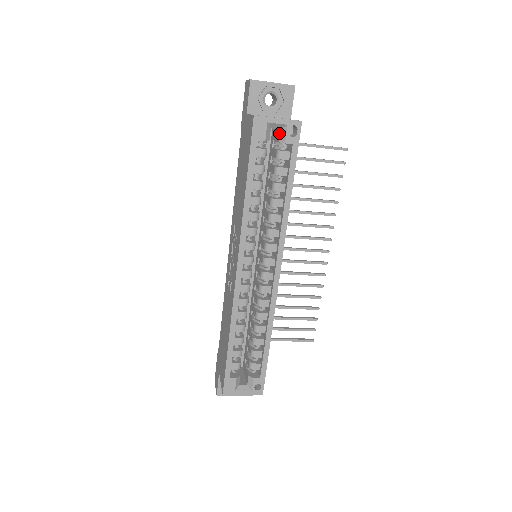
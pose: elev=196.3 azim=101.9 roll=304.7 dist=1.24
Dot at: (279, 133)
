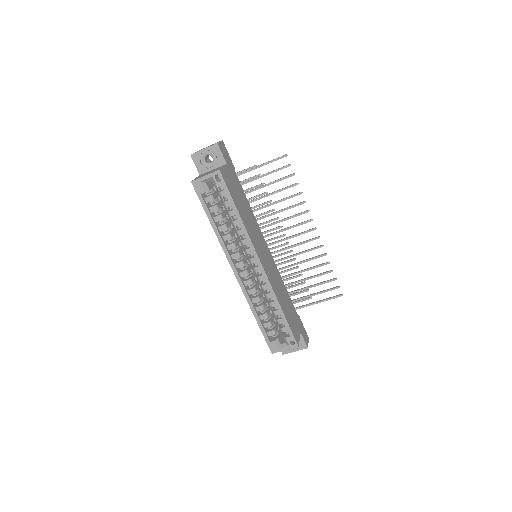
Dot at: (213, 182)
